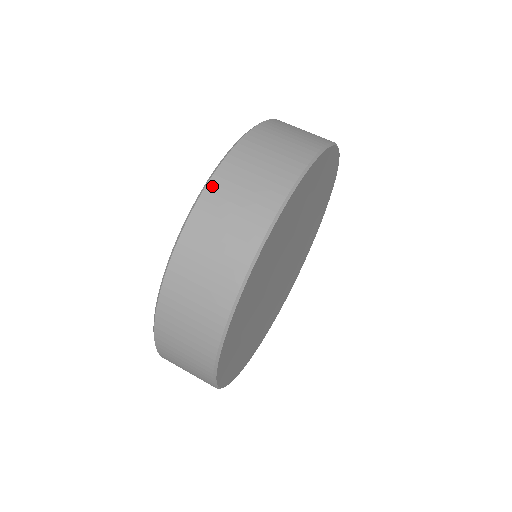
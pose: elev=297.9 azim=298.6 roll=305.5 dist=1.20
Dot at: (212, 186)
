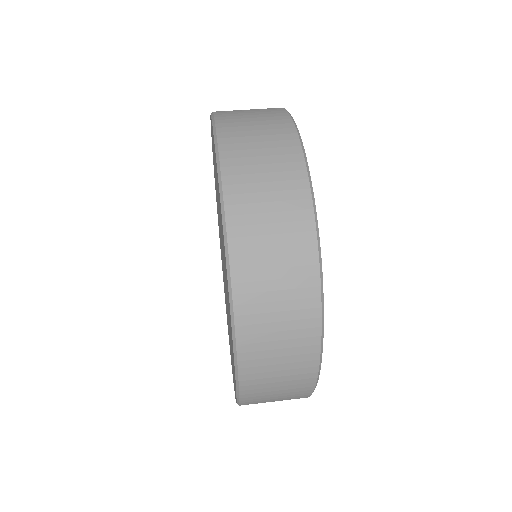
Dot at: (222, 134)
